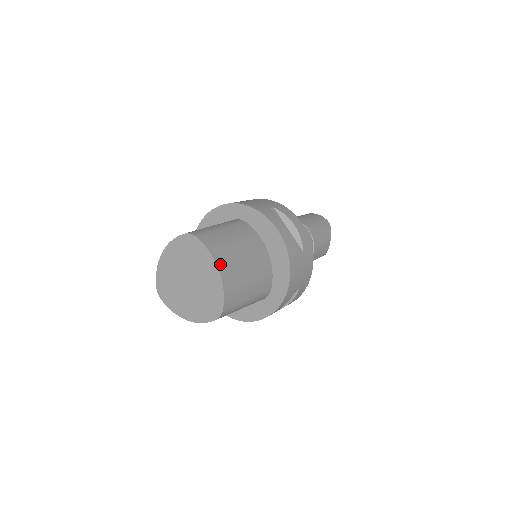
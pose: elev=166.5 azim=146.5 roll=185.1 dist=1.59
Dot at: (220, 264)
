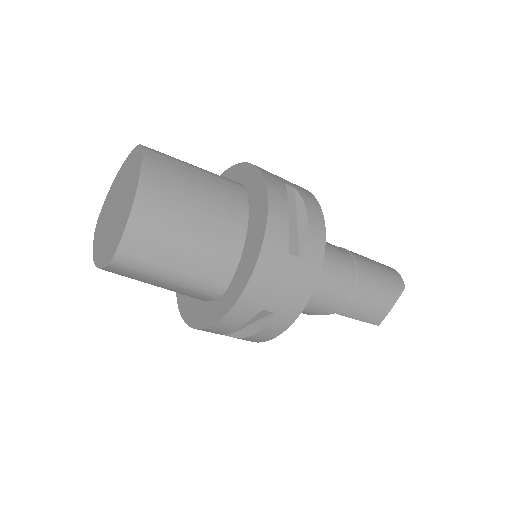
Dot at: (145, 189)
